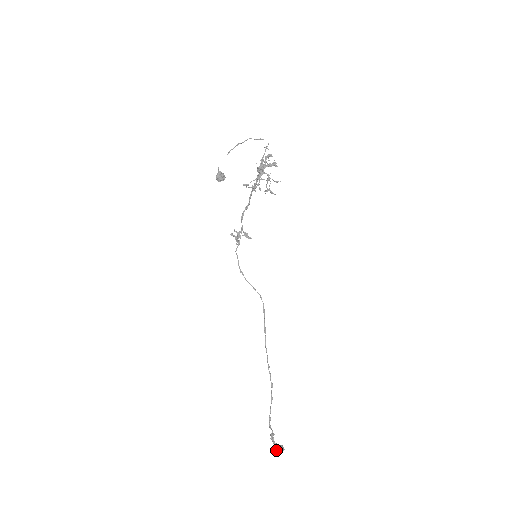
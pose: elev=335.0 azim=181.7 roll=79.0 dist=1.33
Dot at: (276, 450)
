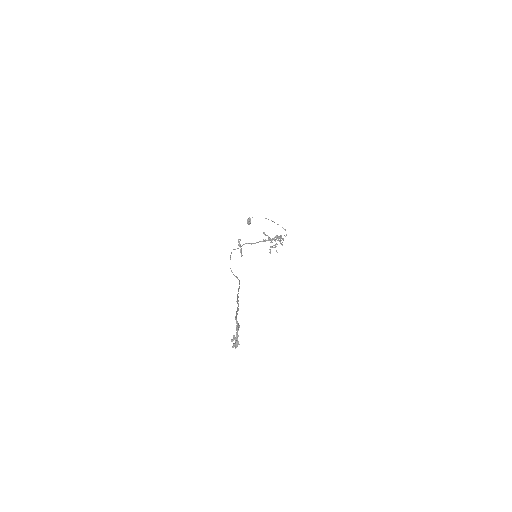
Dot at: (233, 339)
